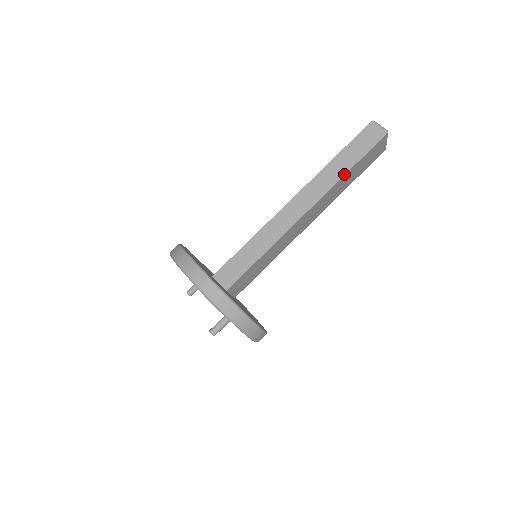
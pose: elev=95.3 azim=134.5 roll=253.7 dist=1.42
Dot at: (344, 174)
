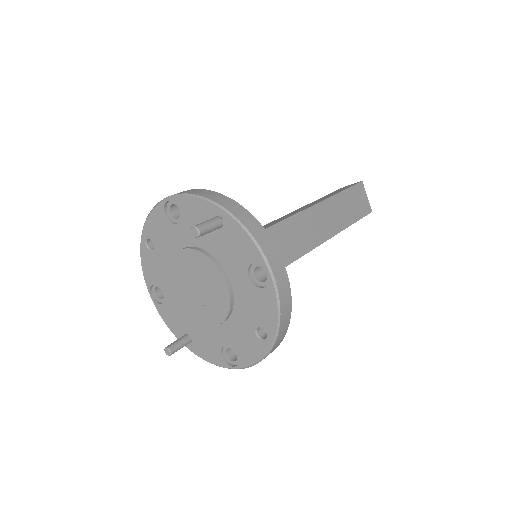
Dot at: (333, 195)
